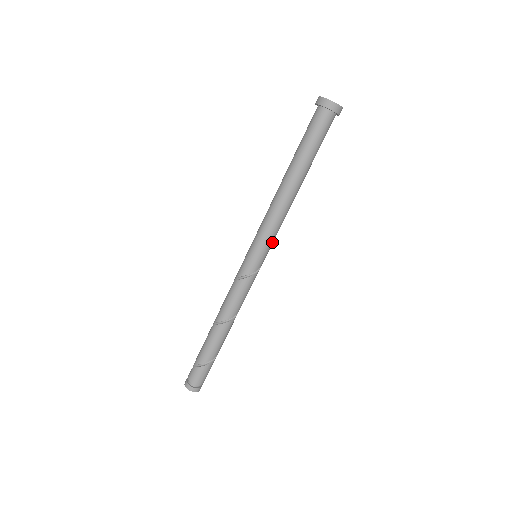
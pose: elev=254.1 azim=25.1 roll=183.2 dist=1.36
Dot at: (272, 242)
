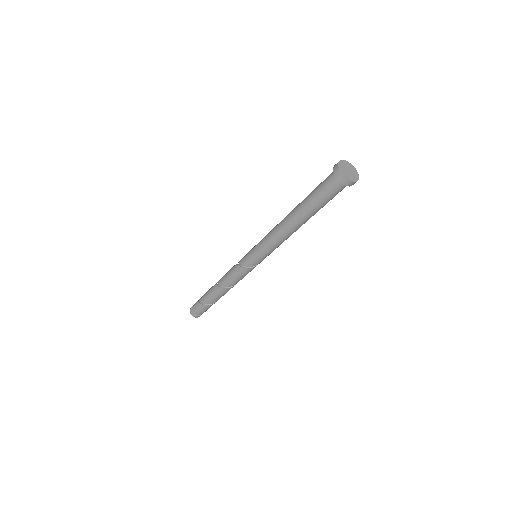
Dot at: (267, 254)
